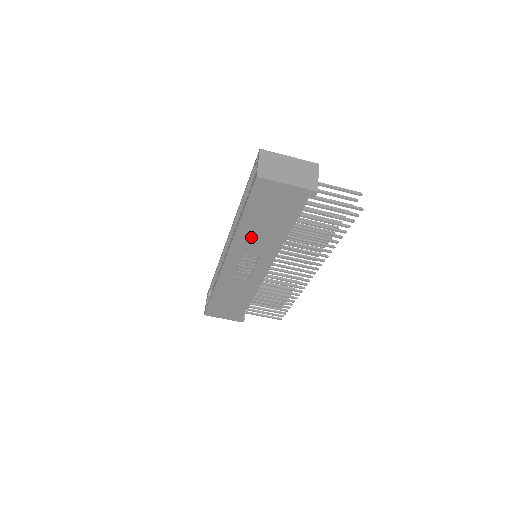
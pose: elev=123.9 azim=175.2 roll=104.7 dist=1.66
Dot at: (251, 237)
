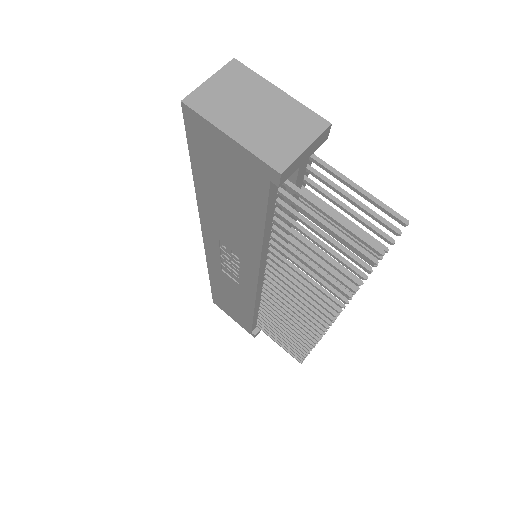
Dot at: (218, 219)
